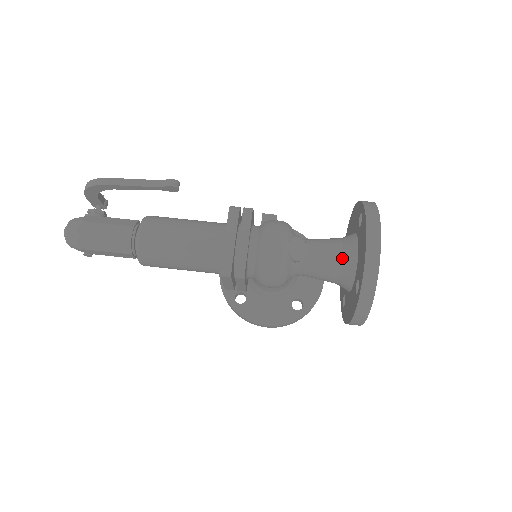
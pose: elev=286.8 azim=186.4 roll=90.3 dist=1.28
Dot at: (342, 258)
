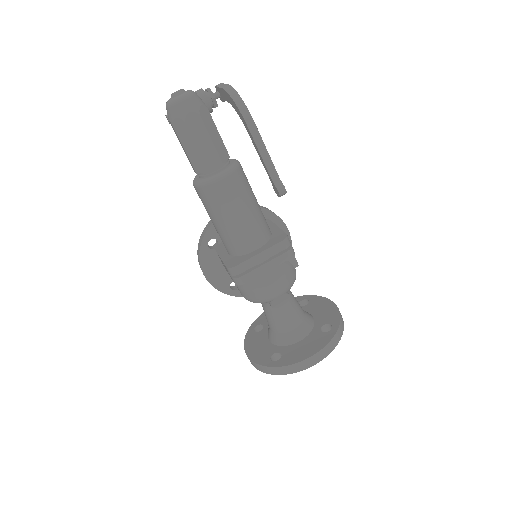
Dot at: (291, 331)
